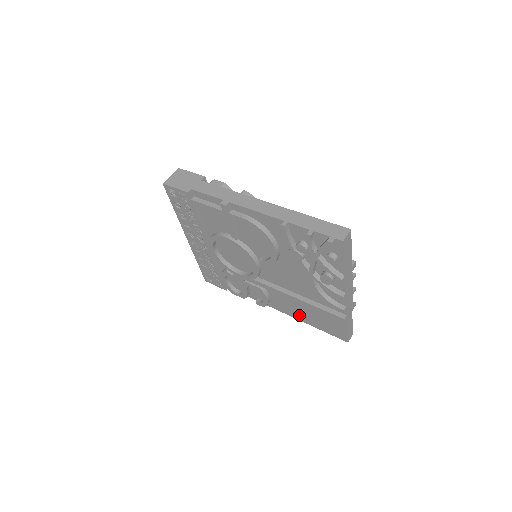
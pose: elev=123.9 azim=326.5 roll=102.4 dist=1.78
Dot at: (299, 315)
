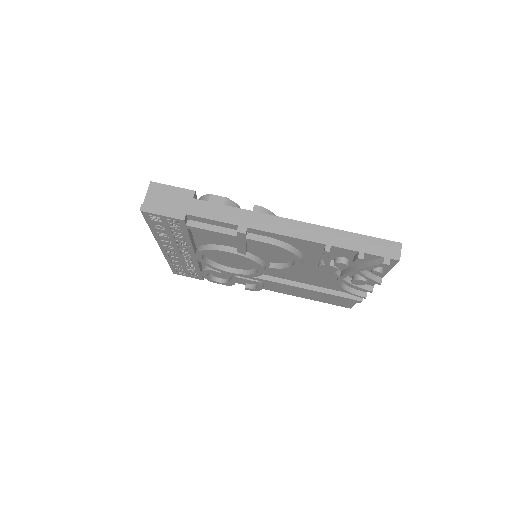
Dot at: (298, 294)
